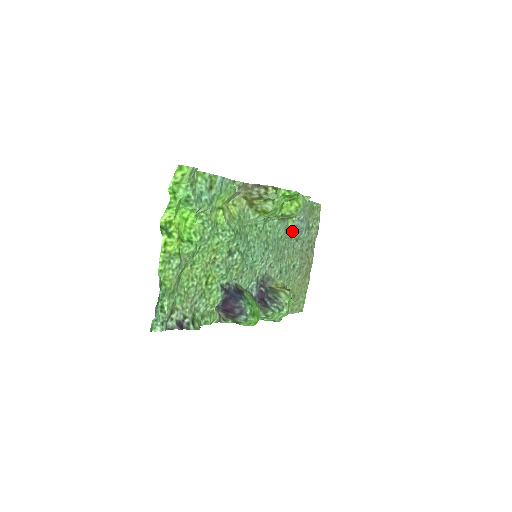
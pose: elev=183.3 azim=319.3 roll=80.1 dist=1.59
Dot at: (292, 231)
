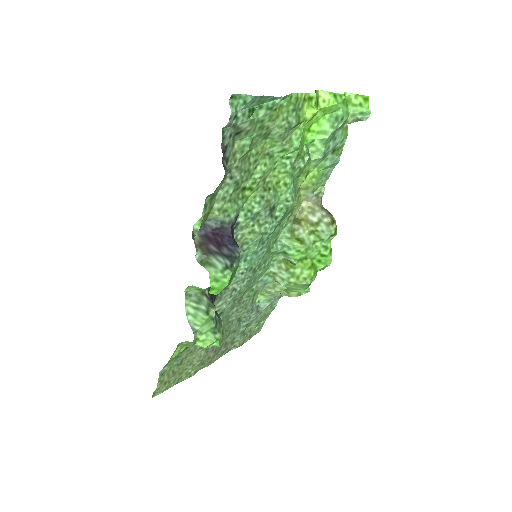
Dot at: occluded
